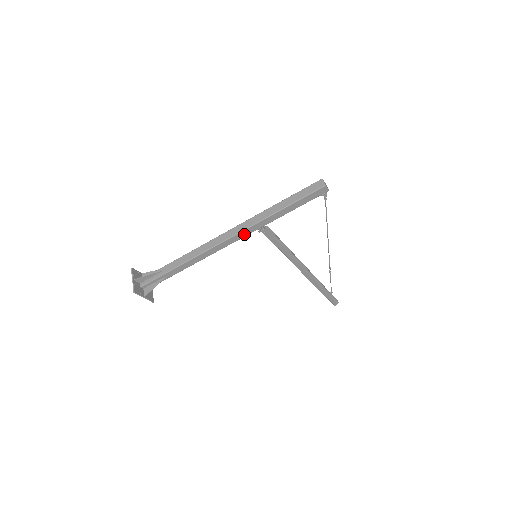
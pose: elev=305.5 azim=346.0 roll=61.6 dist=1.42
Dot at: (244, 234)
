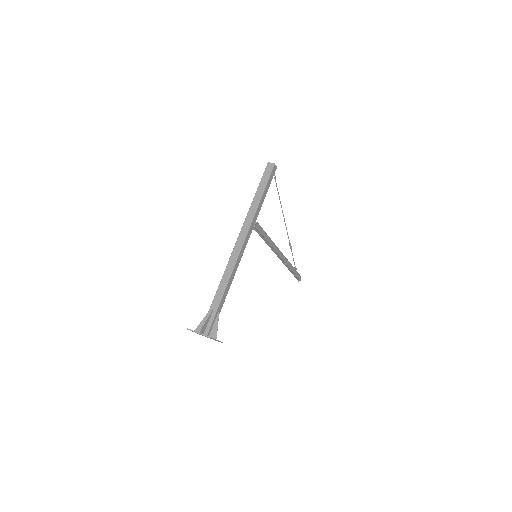
Dot at: (249, 234)
